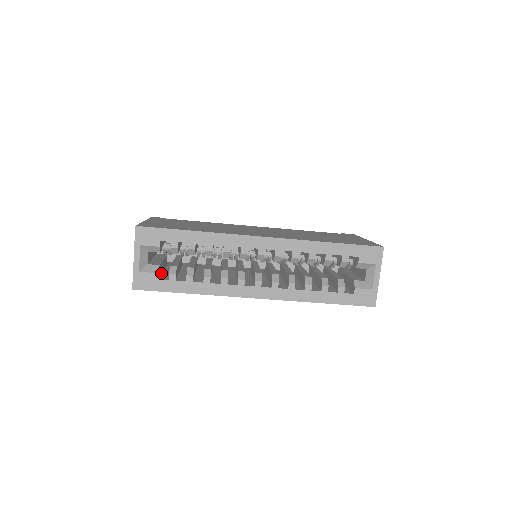
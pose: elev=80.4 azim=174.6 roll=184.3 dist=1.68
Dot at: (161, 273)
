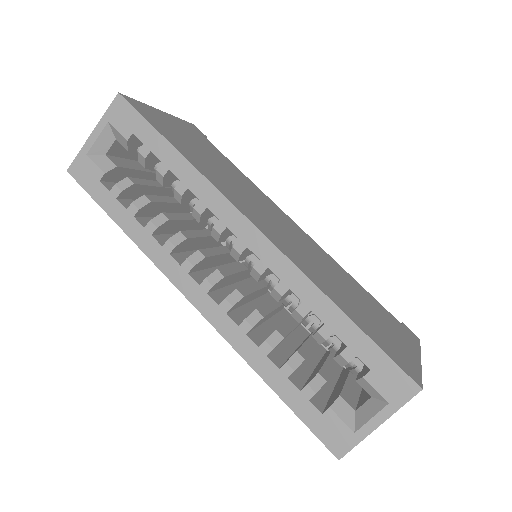
Dot at: occluded
